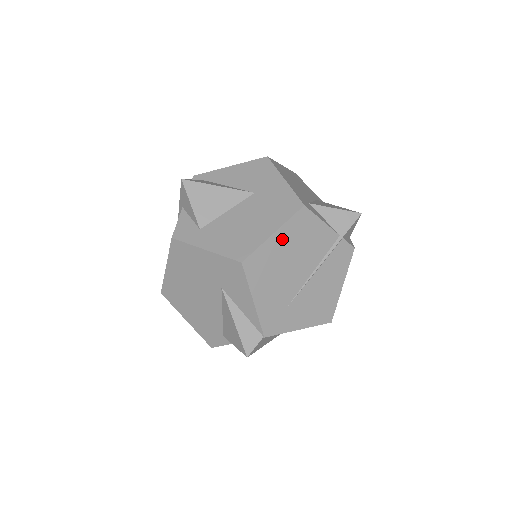
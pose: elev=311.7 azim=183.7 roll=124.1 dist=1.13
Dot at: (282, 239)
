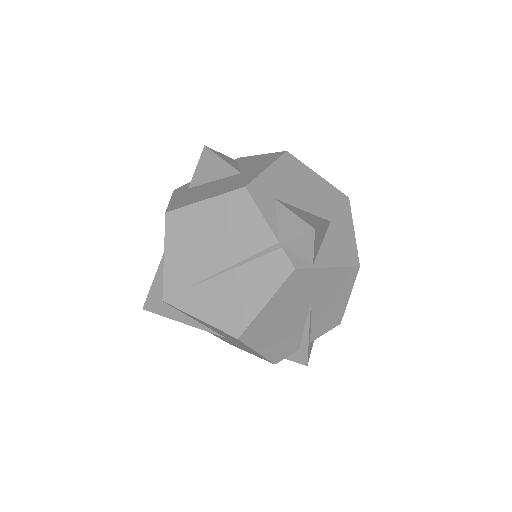
Dot at: (211, 211)
